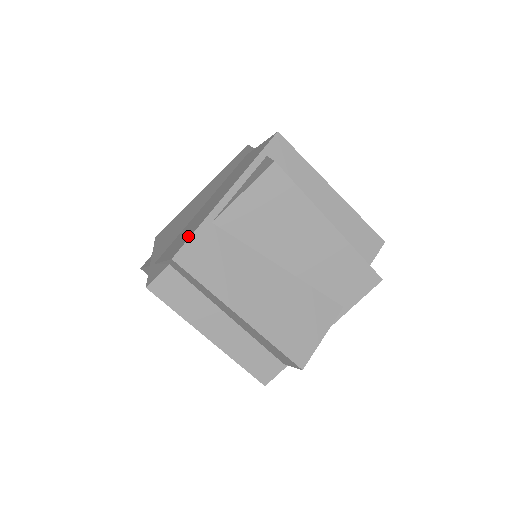
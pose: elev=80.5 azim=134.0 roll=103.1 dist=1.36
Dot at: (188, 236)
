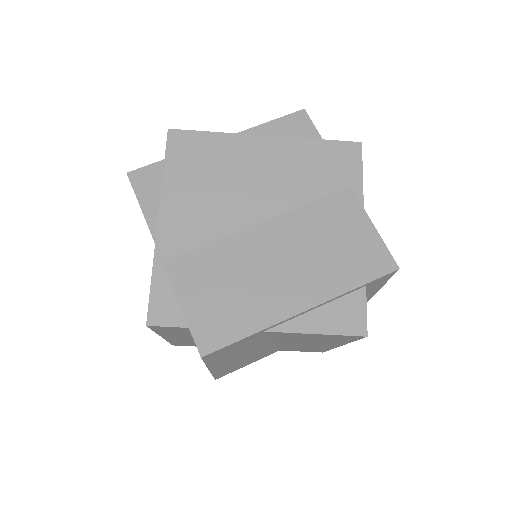
Dot at: (232, 330)
